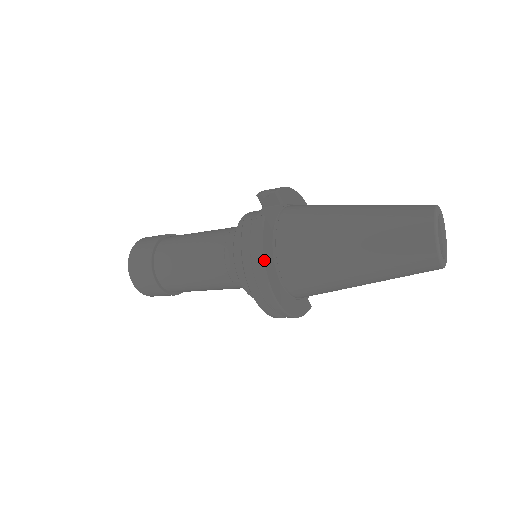
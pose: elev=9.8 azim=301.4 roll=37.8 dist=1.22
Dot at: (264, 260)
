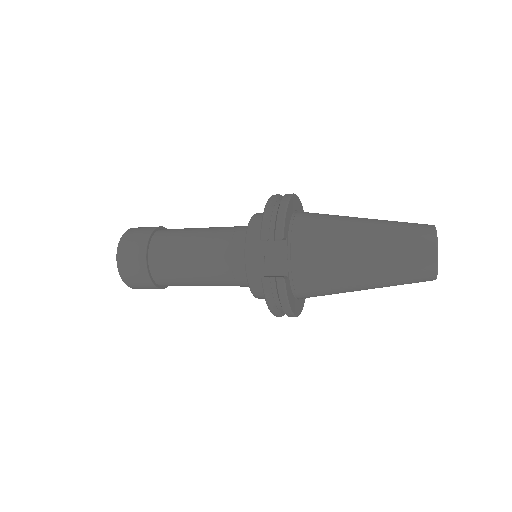
Dot at: (291, 309)
